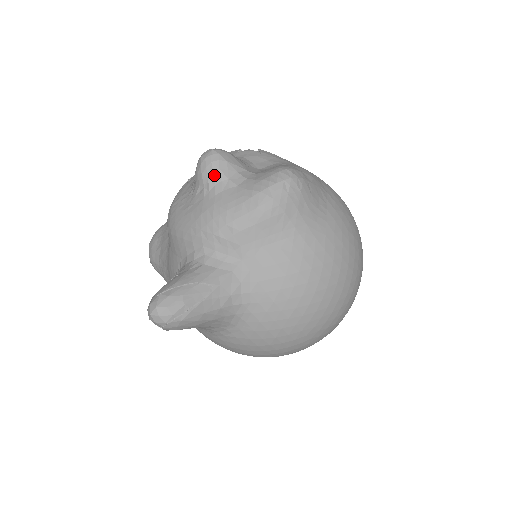
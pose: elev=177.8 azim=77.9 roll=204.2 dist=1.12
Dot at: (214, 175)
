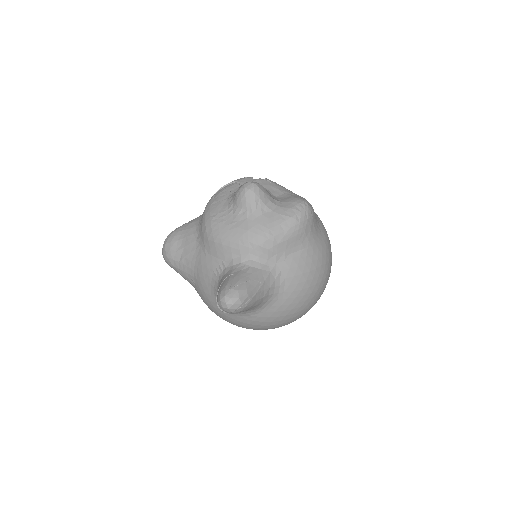
Dot at: (256, 202)
